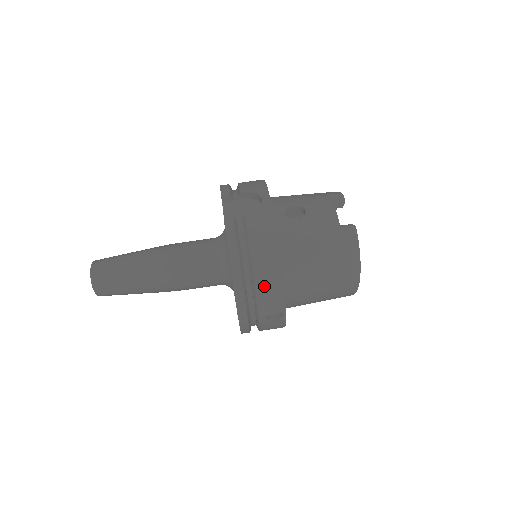
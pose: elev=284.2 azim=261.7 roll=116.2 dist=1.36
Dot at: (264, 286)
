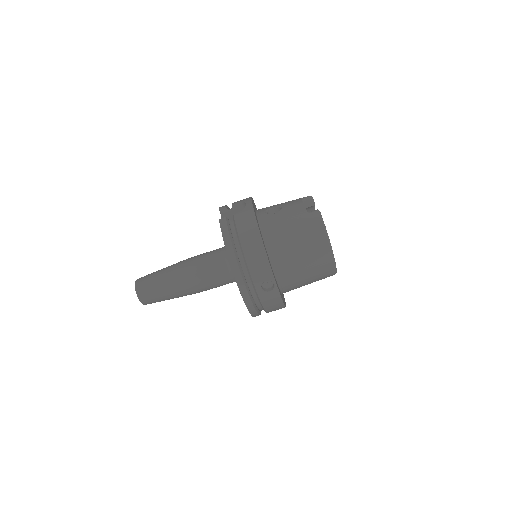
Dot at: (253, 259)
